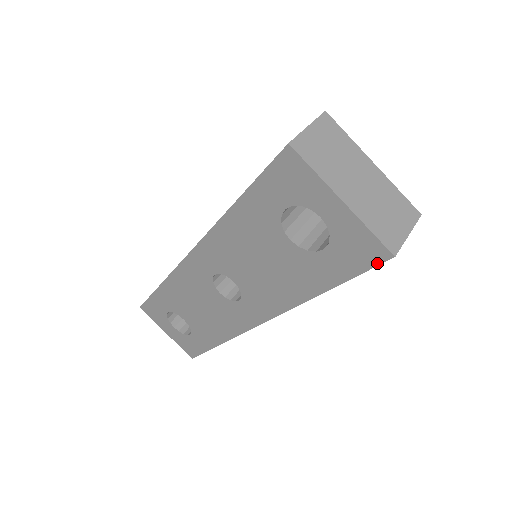
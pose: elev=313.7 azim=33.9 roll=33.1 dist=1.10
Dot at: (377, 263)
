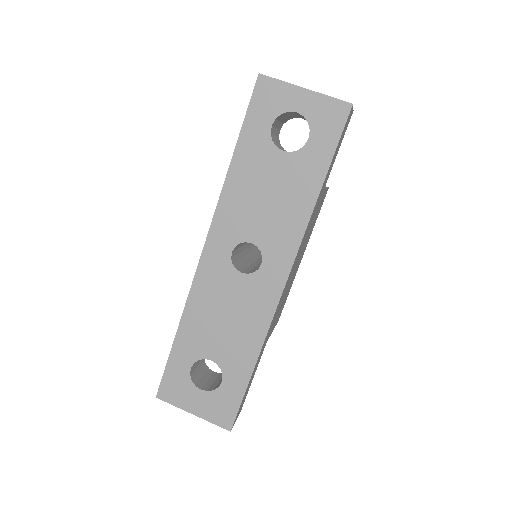
Dot at: (345, 119)
